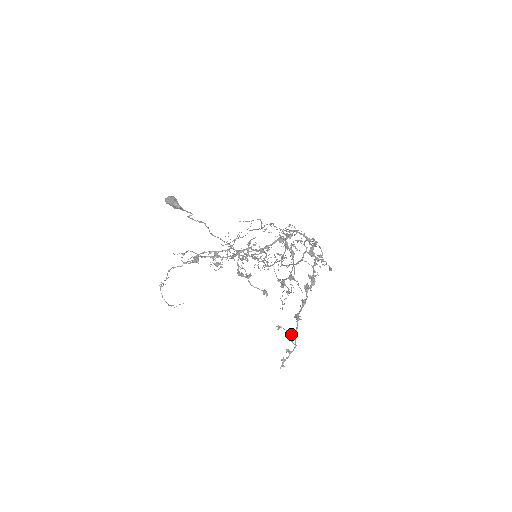
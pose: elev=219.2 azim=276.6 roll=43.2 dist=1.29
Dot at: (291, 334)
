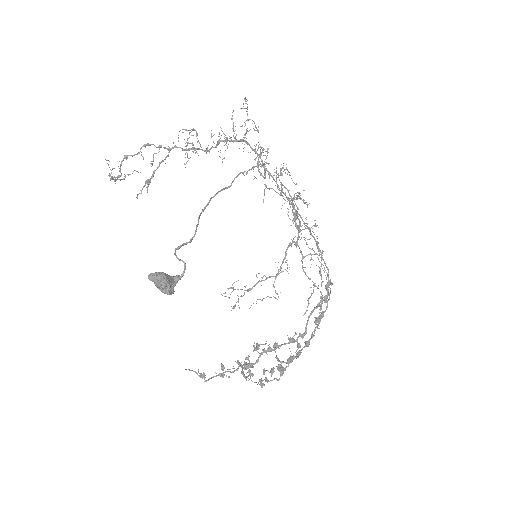
Dot at: occluded
